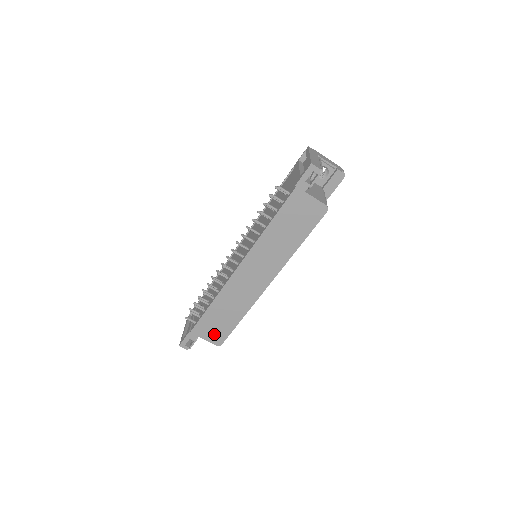
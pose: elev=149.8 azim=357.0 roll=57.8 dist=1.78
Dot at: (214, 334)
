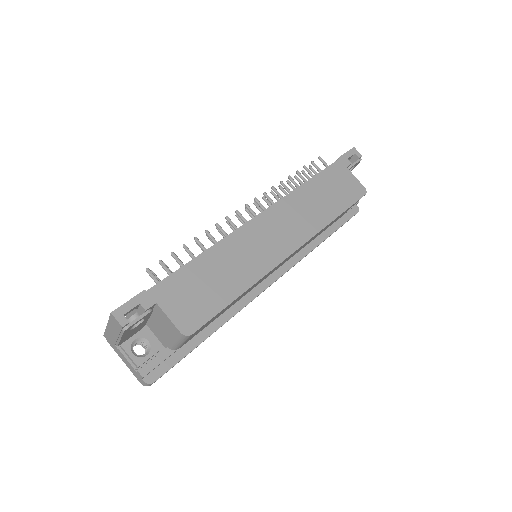
Dot at: (187, 308)
